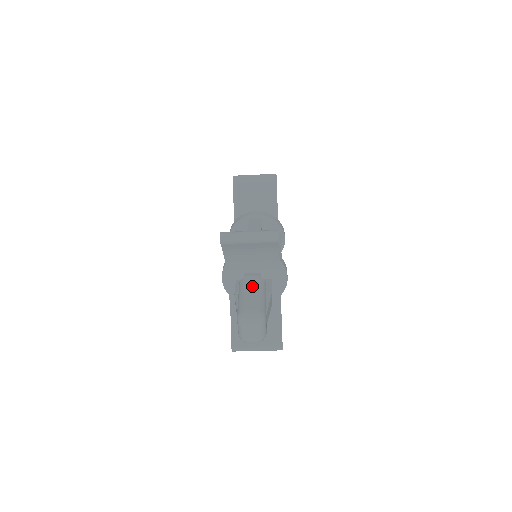
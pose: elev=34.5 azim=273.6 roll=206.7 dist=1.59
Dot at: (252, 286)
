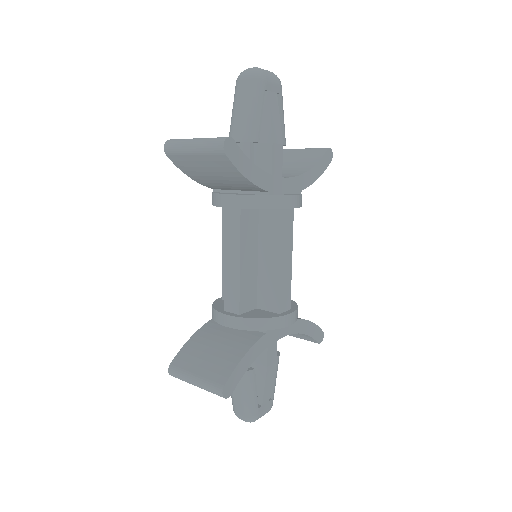
Dot at: occluded
